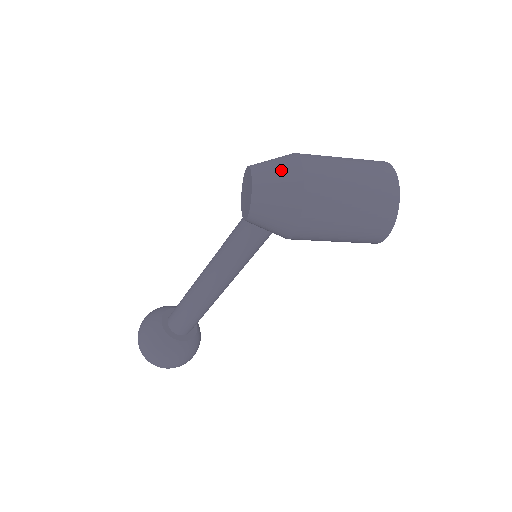
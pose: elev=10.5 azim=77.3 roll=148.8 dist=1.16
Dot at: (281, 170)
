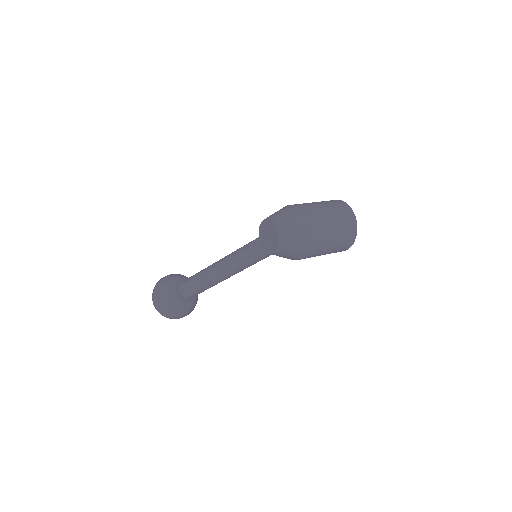
Dot at: (296, 228)
